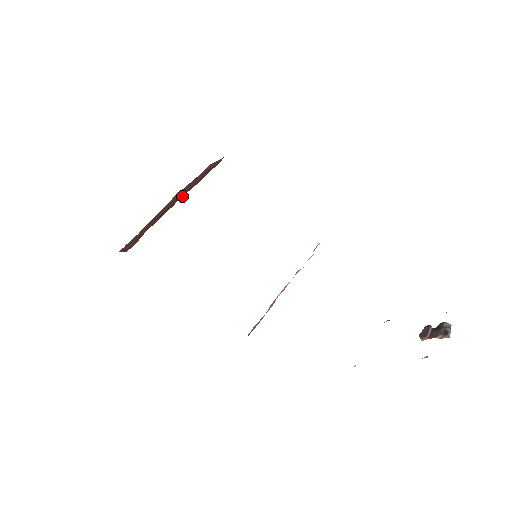
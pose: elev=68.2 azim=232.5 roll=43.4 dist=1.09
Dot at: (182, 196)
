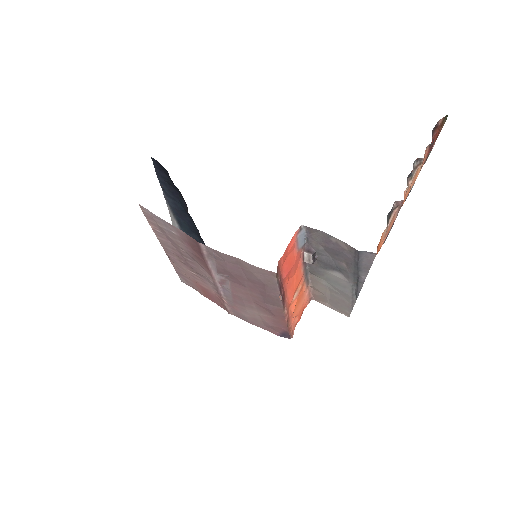
Dot at: occluded
